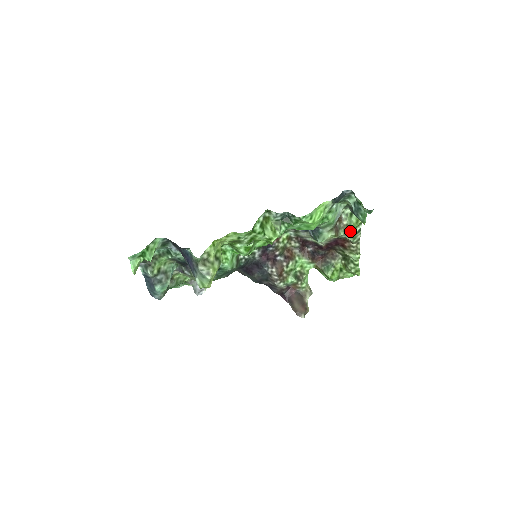
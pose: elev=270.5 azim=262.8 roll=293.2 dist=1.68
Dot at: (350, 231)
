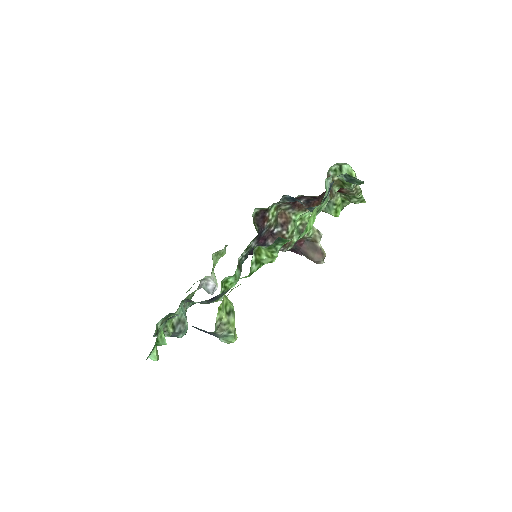
Dot at: (345, 185)
